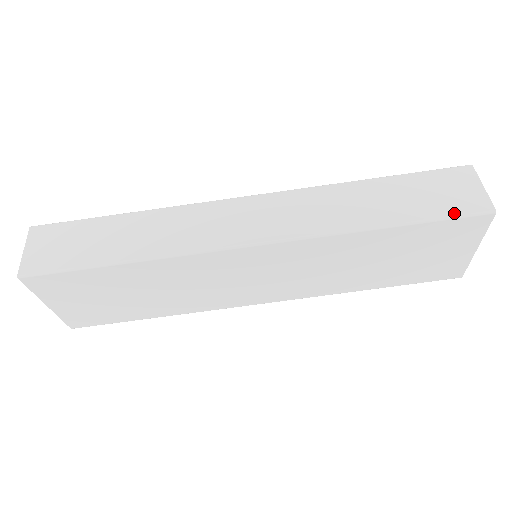
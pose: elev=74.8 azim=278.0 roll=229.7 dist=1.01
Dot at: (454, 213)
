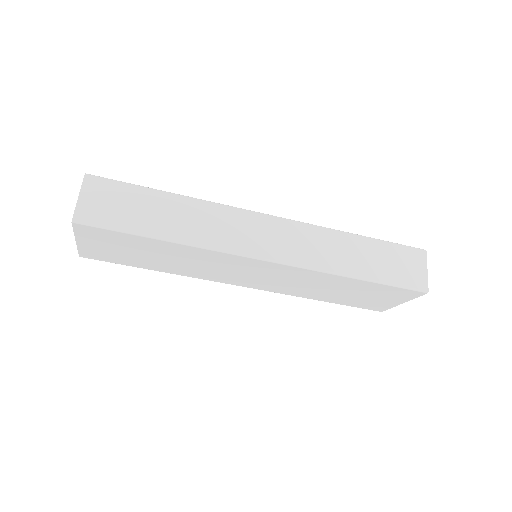
Dot at: (404, 284)
